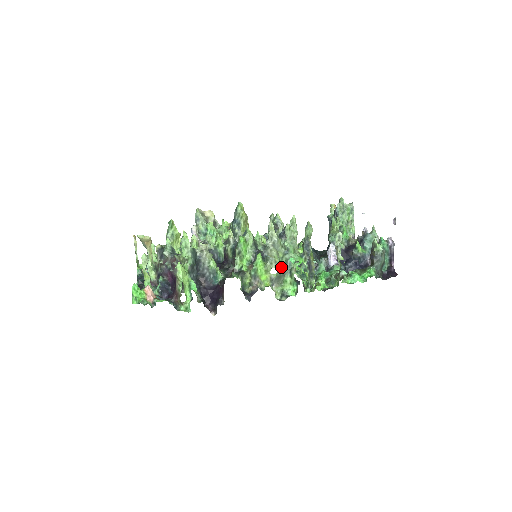
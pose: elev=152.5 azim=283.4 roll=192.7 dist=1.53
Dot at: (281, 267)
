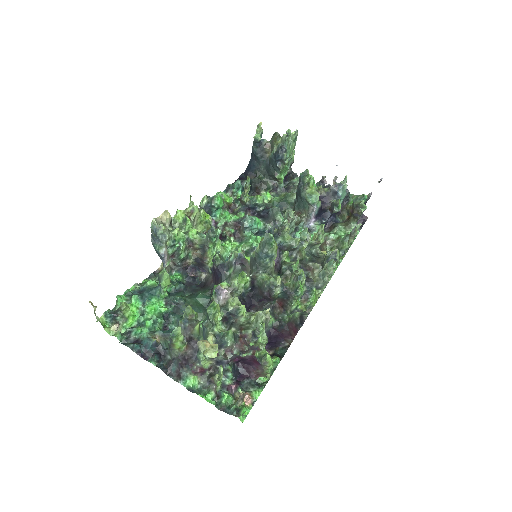
Dot at: occluded
